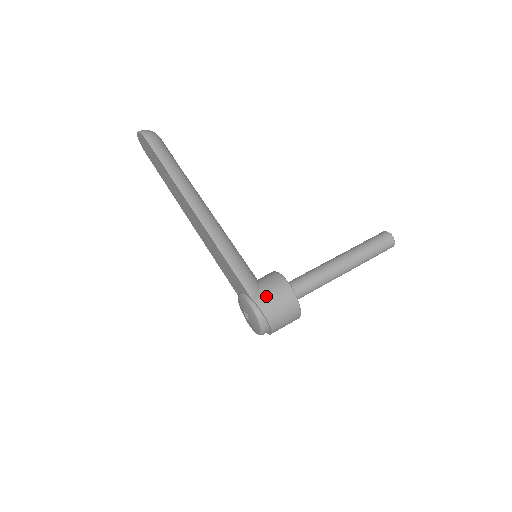
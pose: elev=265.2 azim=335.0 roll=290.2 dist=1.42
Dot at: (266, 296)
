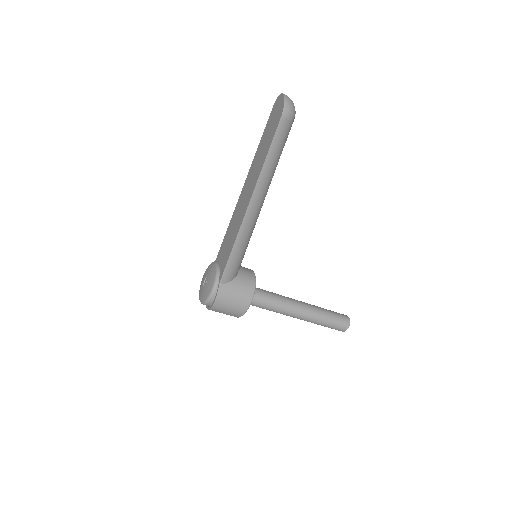
Dot at: (230, 292)
